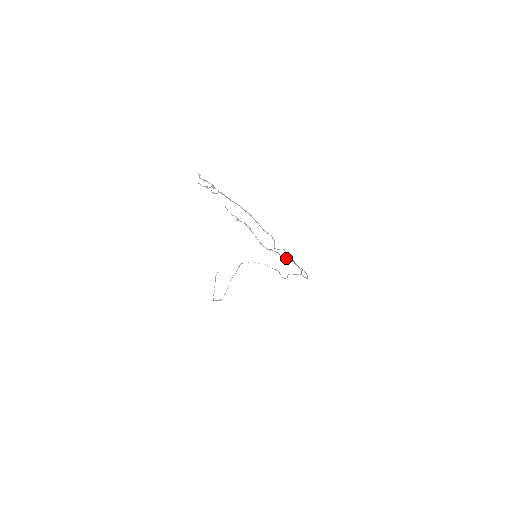
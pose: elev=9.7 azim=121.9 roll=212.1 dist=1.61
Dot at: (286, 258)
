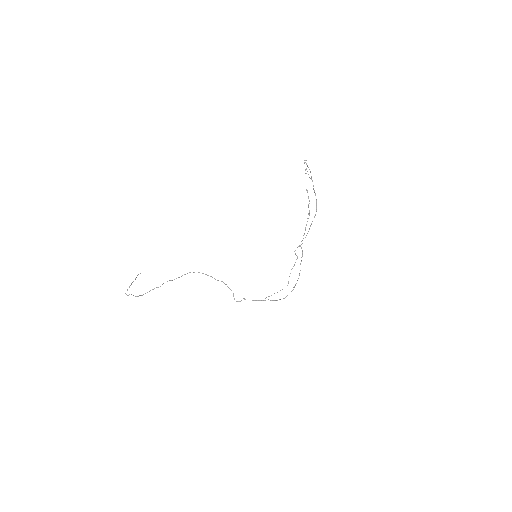
Dot at: occluded
